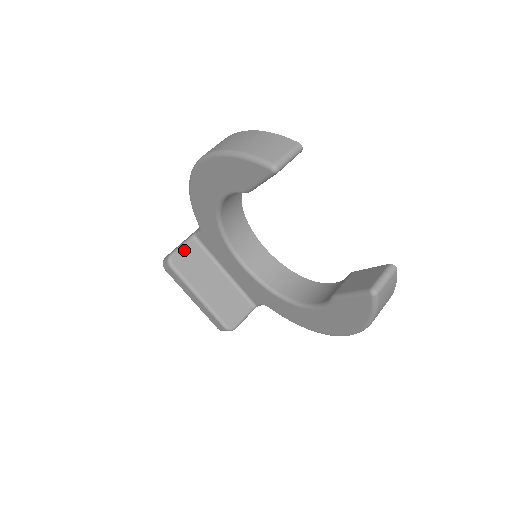
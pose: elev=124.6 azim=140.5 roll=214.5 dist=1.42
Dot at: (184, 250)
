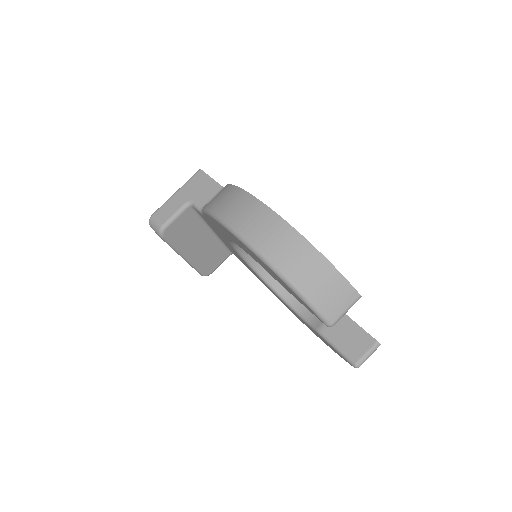
Dot at: (177, 220)
